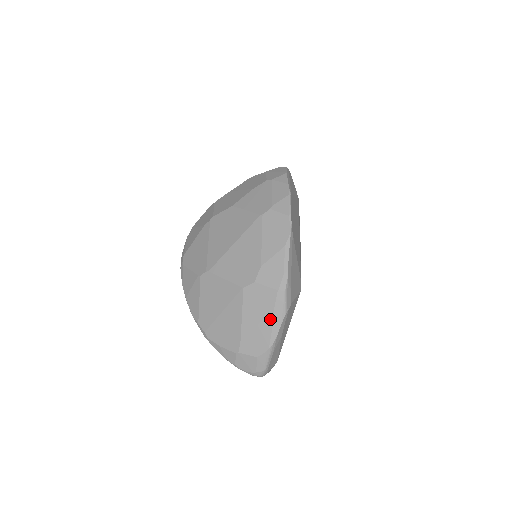
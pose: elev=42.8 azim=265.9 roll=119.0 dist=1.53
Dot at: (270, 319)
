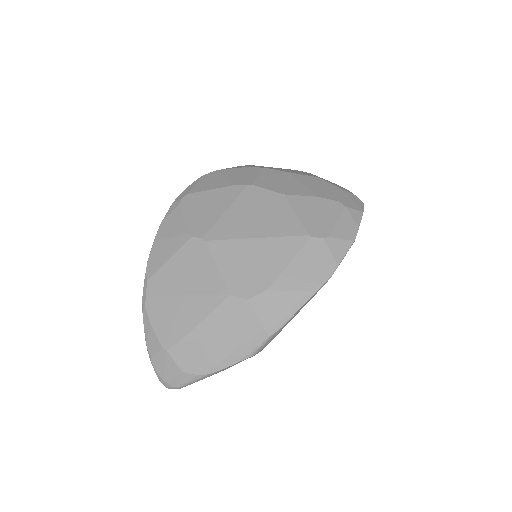
Dot at: (230, 349)
